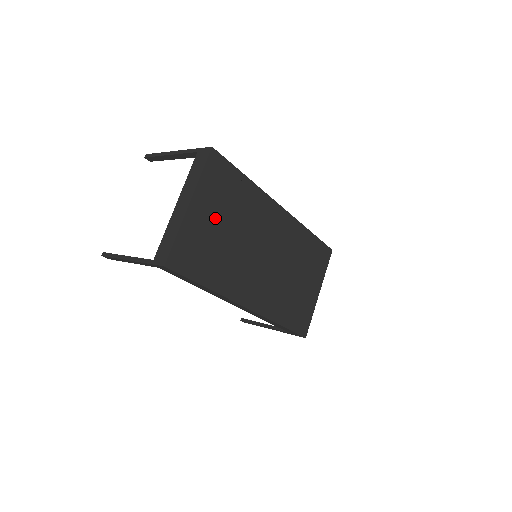
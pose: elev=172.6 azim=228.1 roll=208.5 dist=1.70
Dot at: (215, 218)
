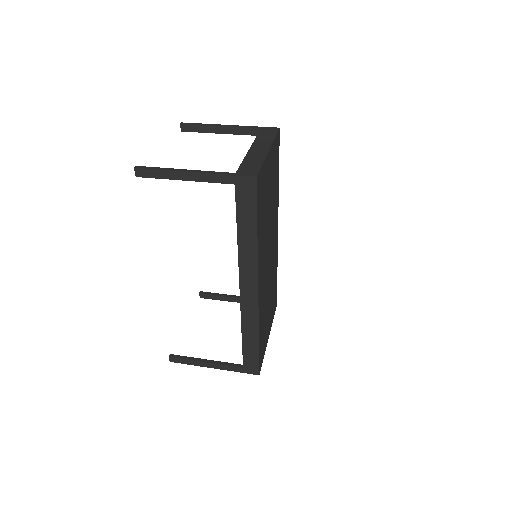
Dot at: (270, 182)
